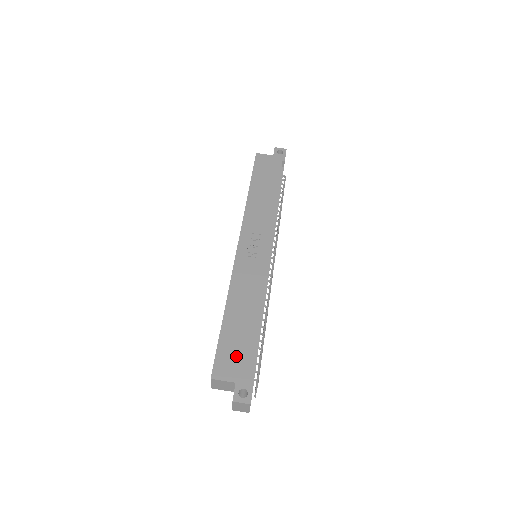
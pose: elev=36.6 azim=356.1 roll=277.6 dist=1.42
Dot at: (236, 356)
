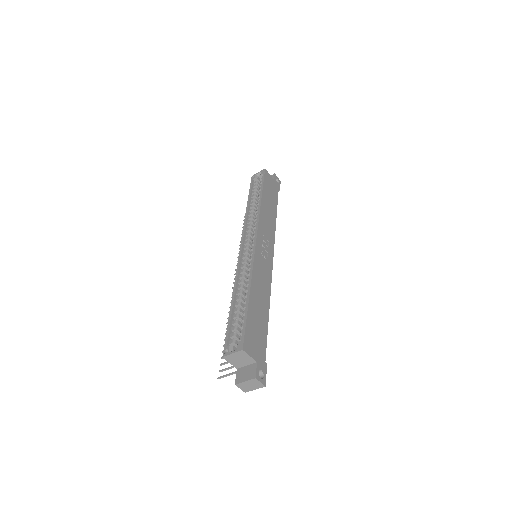
Dot at: (257, 338)
